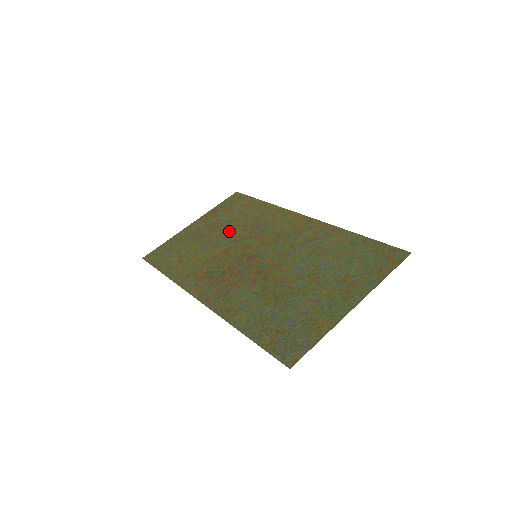
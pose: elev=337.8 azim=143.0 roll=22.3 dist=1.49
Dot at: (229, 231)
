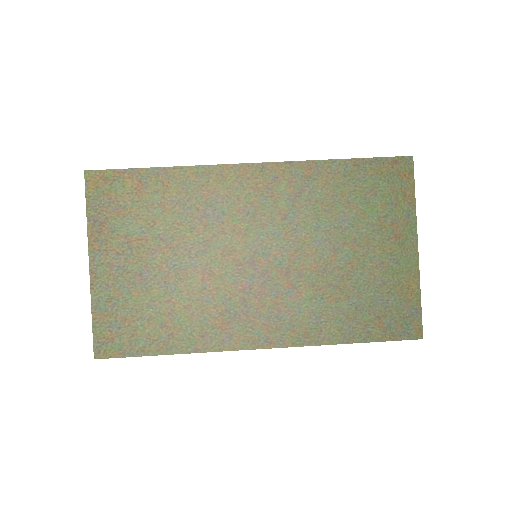
Dot at: (171, 244)
